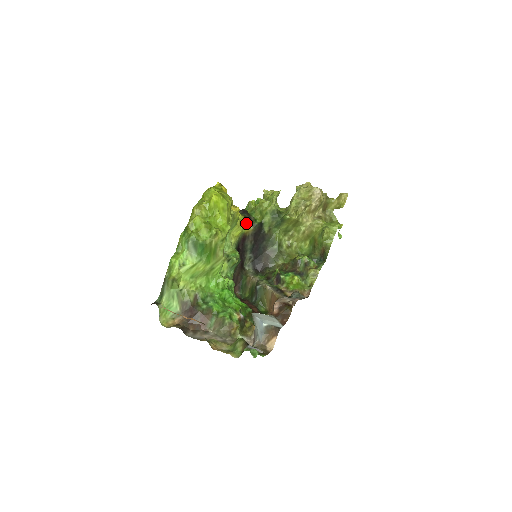
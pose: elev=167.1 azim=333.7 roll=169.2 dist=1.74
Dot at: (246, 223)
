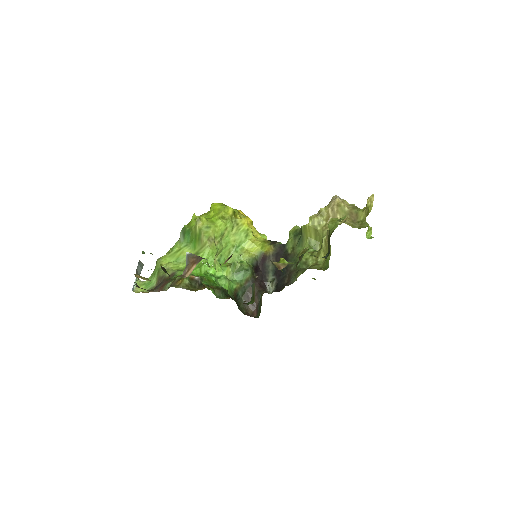
Dot at: (267, 245)
